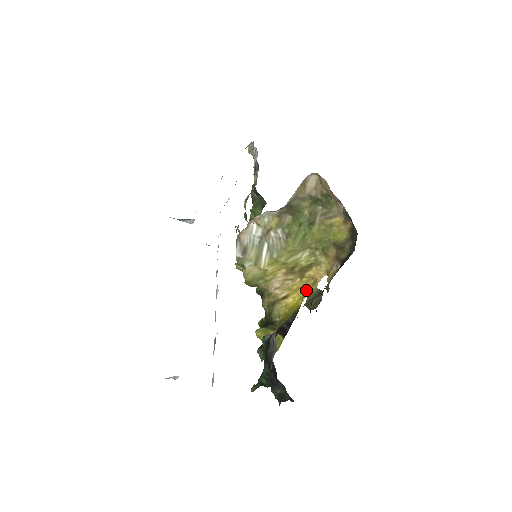
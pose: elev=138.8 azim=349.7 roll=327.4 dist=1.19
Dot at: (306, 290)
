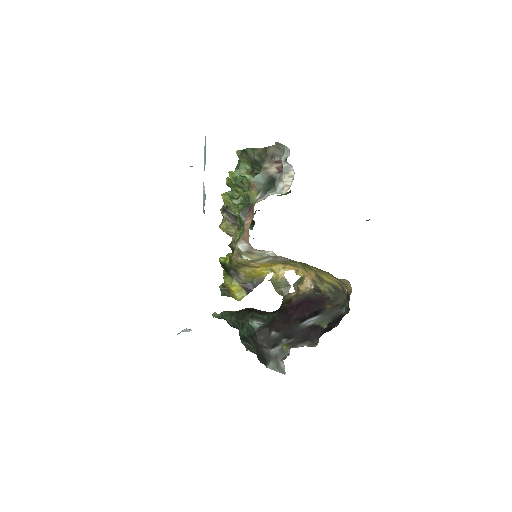
Dot at: (274, 270)
